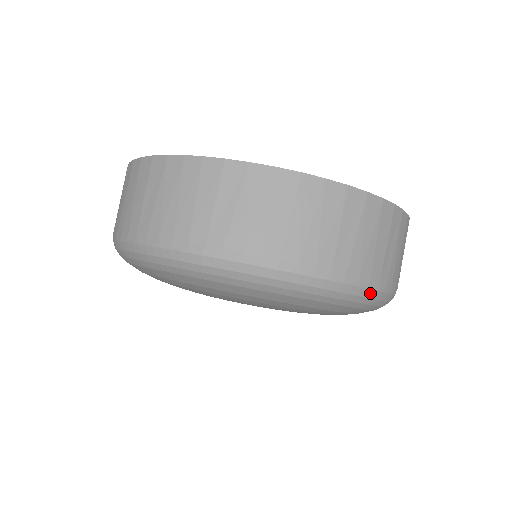
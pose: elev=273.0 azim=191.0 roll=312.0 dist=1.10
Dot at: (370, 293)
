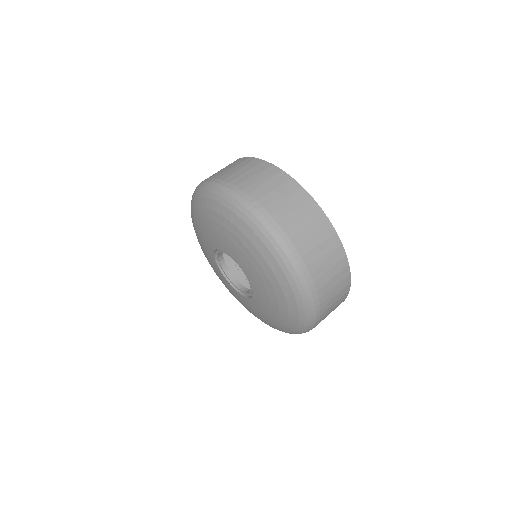
Dot at: (292, 258)
